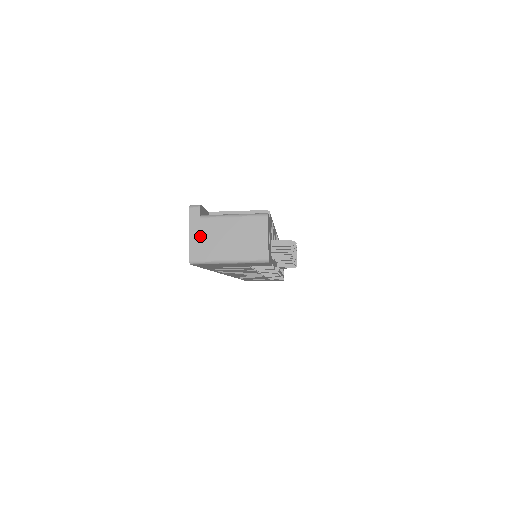
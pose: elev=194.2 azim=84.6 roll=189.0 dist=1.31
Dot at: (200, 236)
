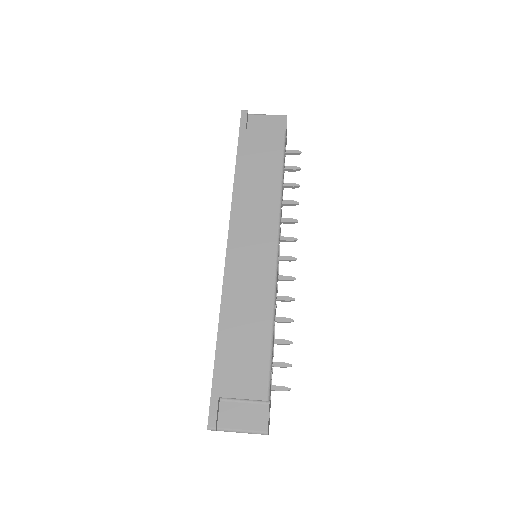
Dot at: occluded
